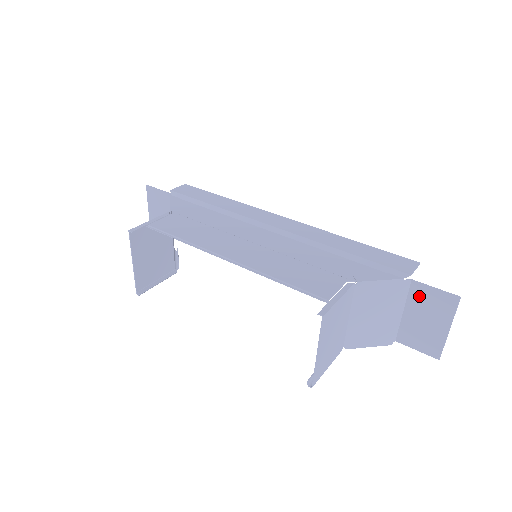
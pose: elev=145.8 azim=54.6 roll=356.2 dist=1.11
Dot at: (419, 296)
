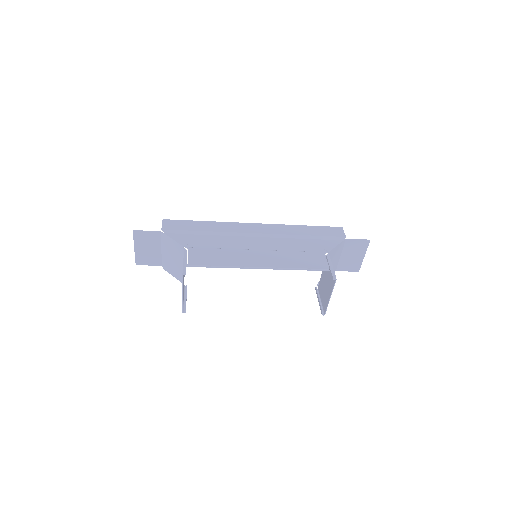
Dot at: (350, 246)
